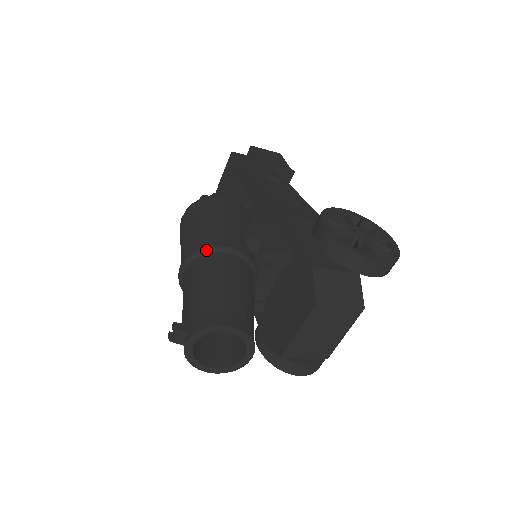
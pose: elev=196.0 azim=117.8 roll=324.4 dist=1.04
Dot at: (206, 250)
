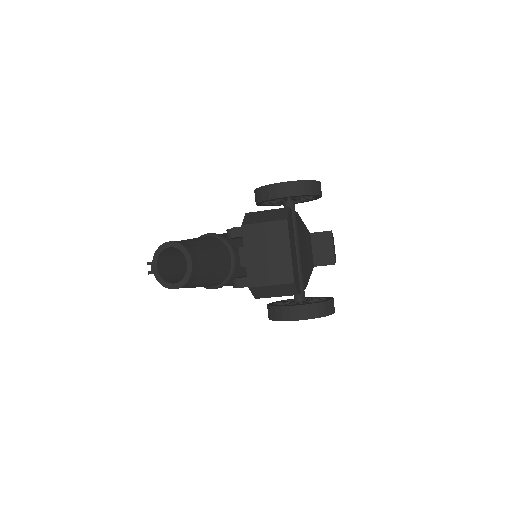
Dot at: occluded
